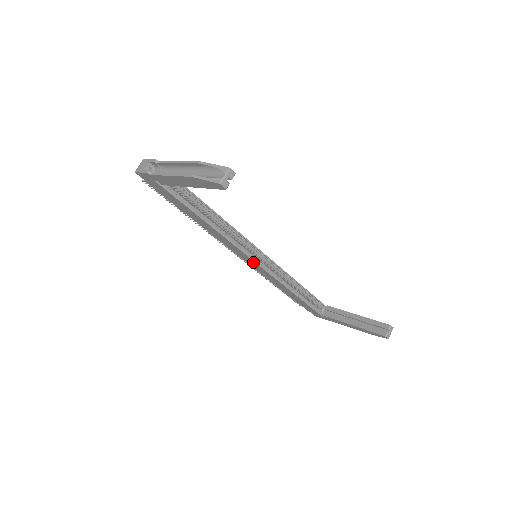
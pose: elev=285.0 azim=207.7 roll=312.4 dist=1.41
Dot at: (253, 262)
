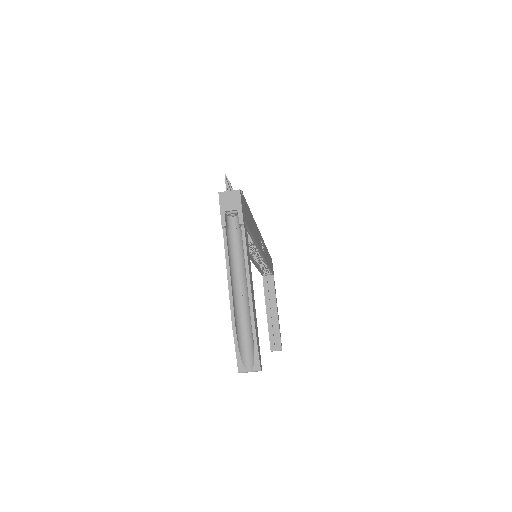
Dot at: occluded
